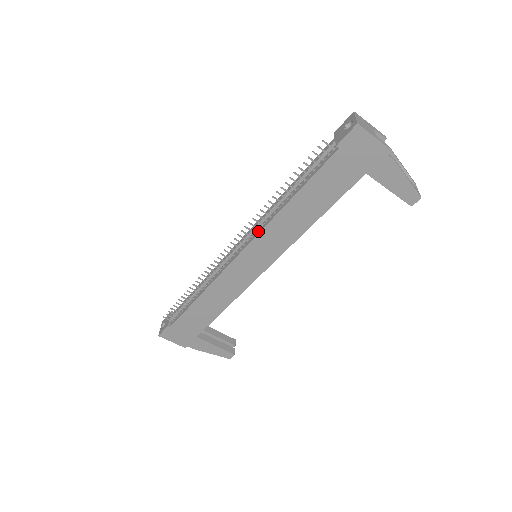
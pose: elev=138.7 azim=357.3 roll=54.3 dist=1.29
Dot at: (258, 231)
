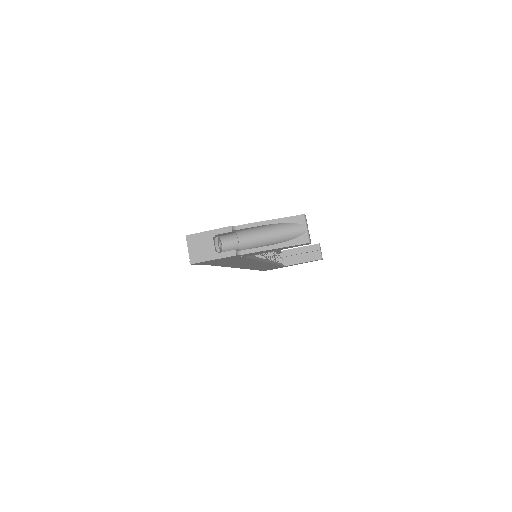
Dot at: occluded
